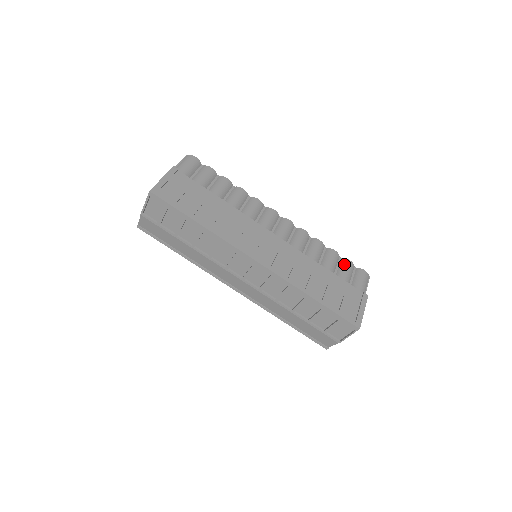
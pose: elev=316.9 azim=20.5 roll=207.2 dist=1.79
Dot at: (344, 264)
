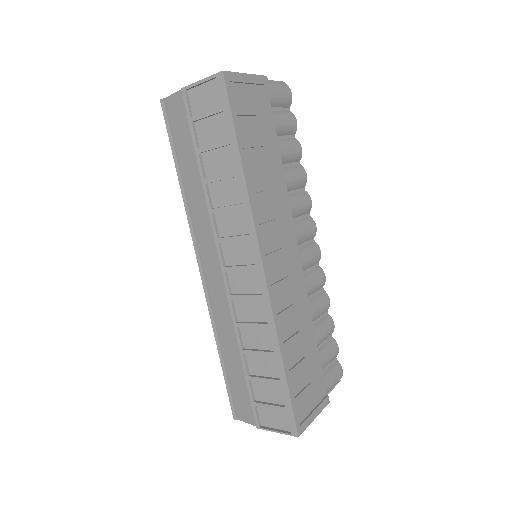
Dot at: (331, 346)
